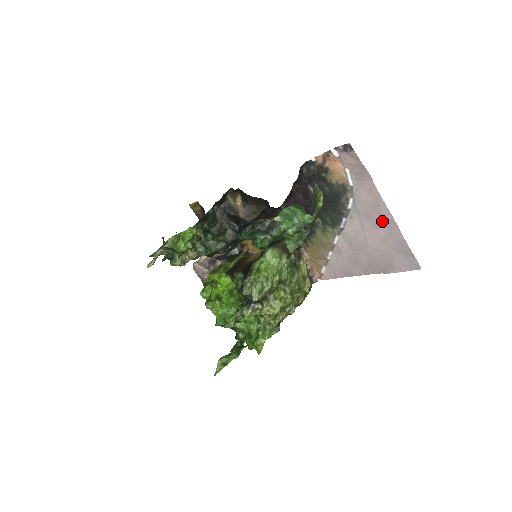
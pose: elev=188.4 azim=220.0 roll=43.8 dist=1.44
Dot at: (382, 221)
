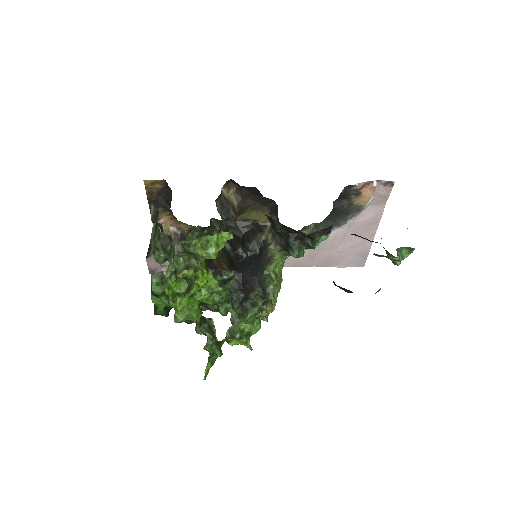
Dot at: (365, 234)
